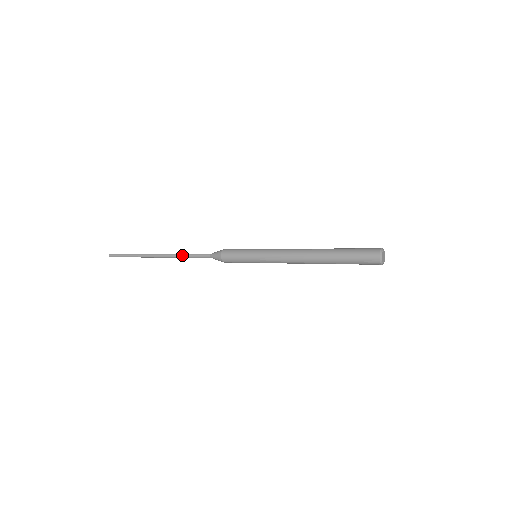
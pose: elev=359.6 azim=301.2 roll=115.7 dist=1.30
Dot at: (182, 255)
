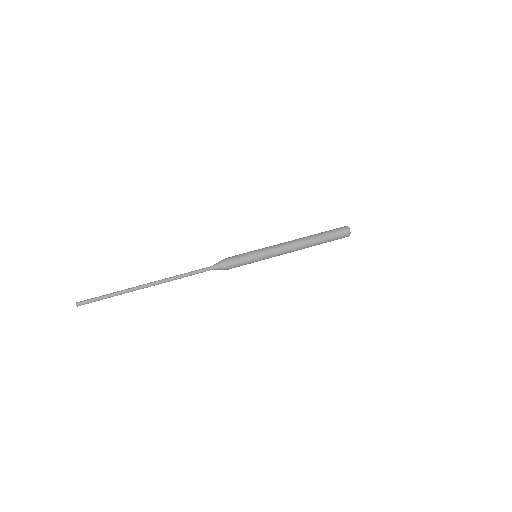
Dot at: (181, 276)
